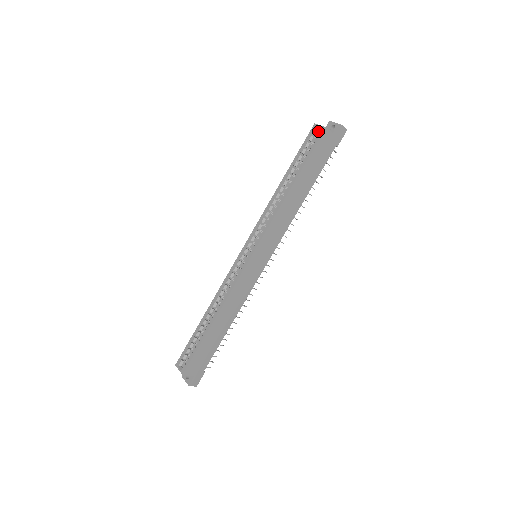
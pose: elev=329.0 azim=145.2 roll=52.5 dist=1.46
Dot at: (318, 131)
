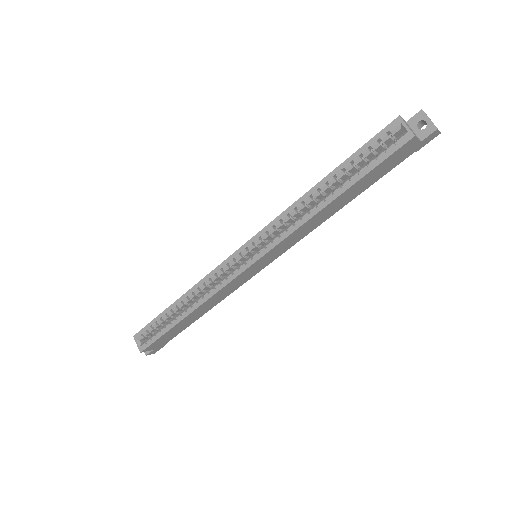
Dot at: (400, 130)
